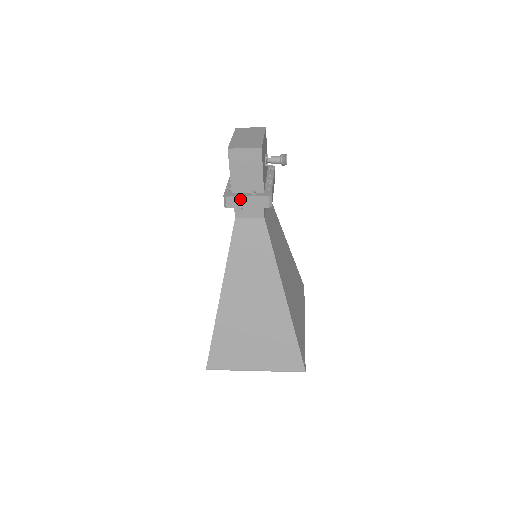
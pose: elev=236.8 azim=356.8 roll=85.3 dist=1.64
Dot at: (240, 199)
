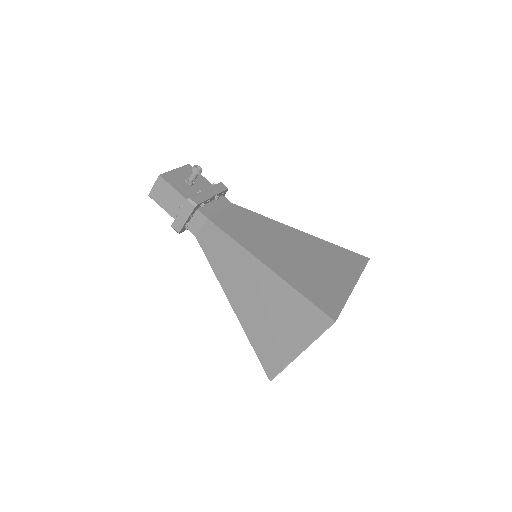
Dot at: (178, 219)
